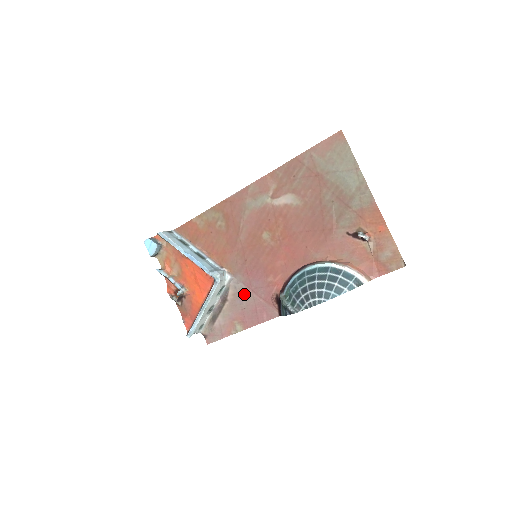
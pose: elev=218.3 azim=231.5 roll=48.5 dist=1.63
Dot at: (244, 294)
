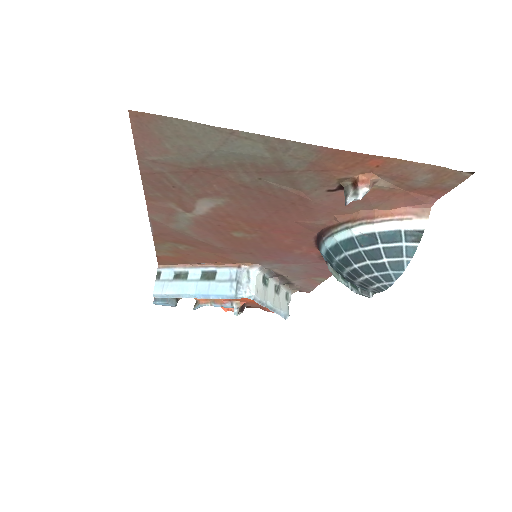
Dot at: (289, 268)
